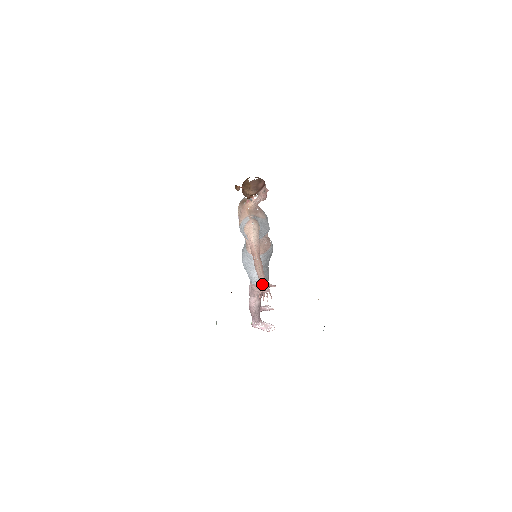
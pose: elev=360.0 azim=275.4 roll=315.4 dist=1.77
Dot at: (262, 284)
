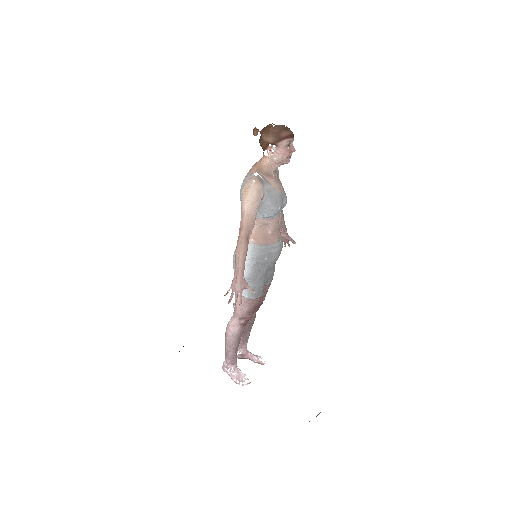
Dot at: (236, 278)
